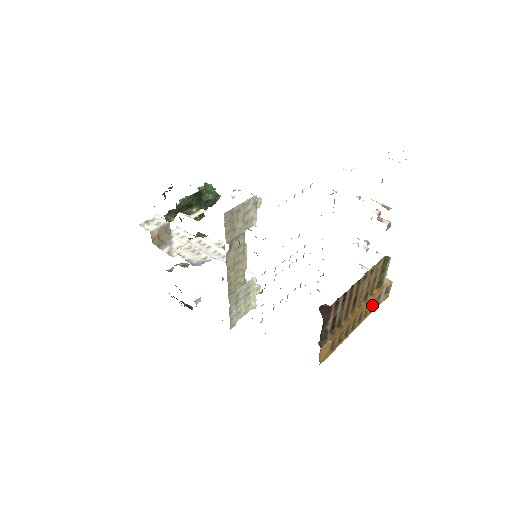
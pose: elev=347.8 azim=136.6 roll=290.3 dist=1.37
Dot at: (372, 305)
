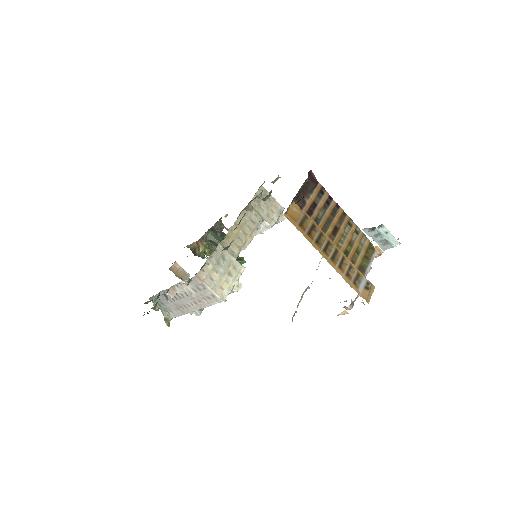
Dot at: (349, 274)
